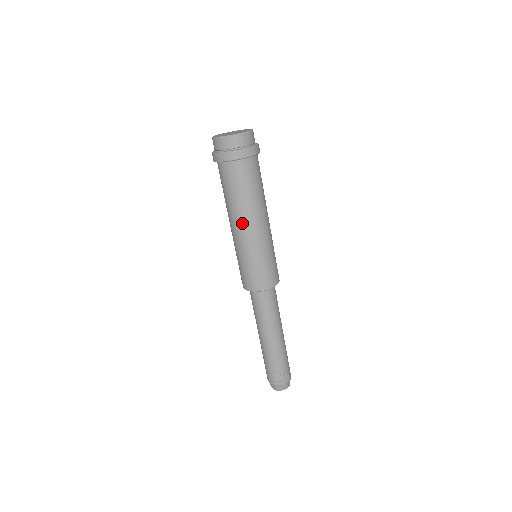
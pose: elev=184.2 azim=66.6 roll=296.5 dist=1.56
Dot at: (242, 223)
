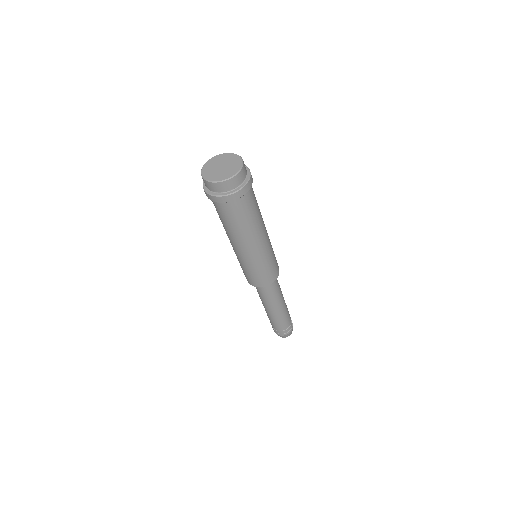
Dot at: (245, 244)
